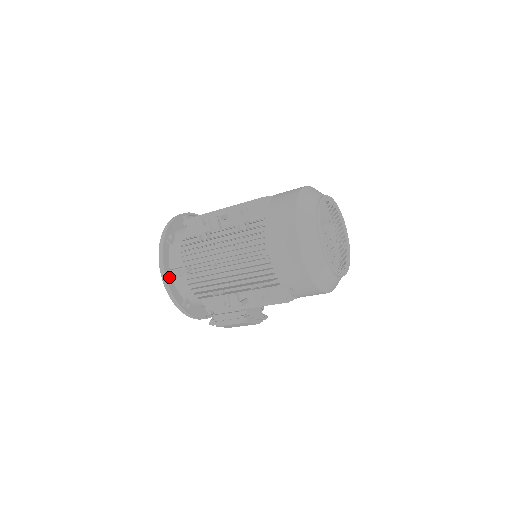
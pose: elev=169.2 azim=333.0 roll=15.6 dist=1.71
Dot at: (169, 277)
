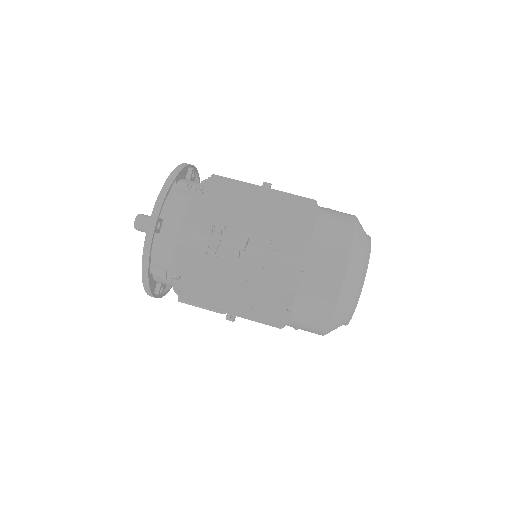
Dot at: occluded
